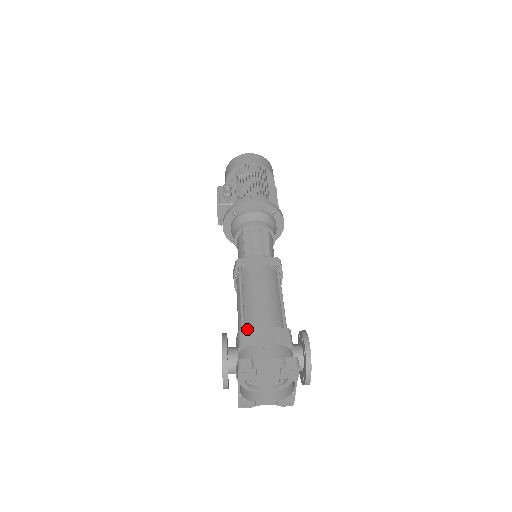
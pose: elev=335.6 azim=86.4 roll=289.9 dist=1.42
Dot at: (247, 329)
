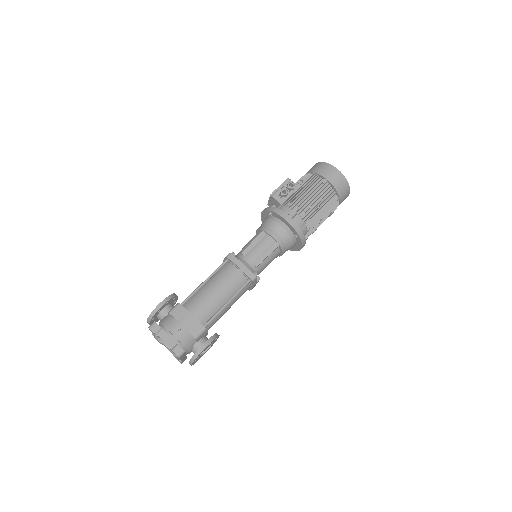
Dot at: (183, 306)
